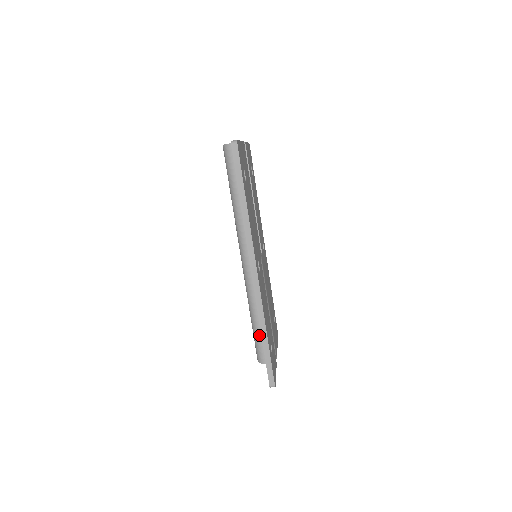
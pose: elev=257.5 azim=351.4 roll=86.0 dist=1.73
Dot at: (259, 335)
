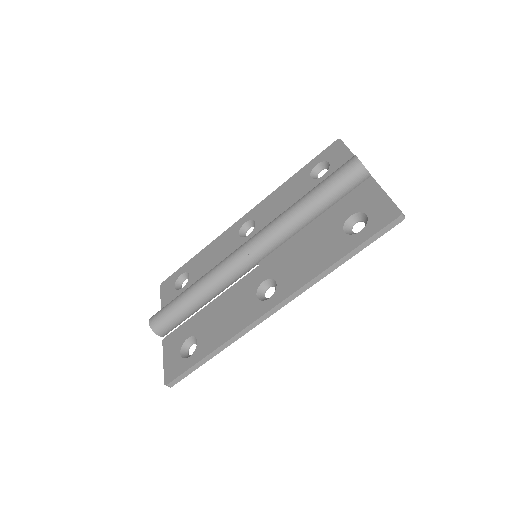
Dot at: (181, 313)
